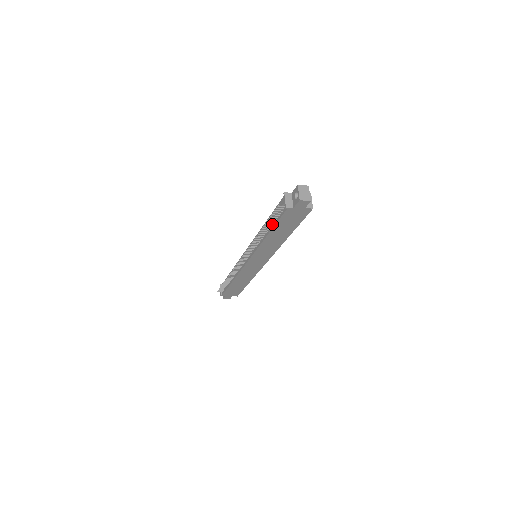
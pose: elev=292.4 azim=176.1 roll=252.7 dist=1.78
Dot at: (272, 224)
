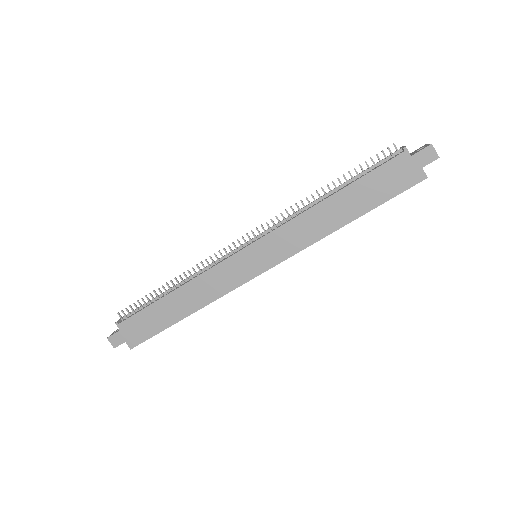
Dot at: (351, 182)
